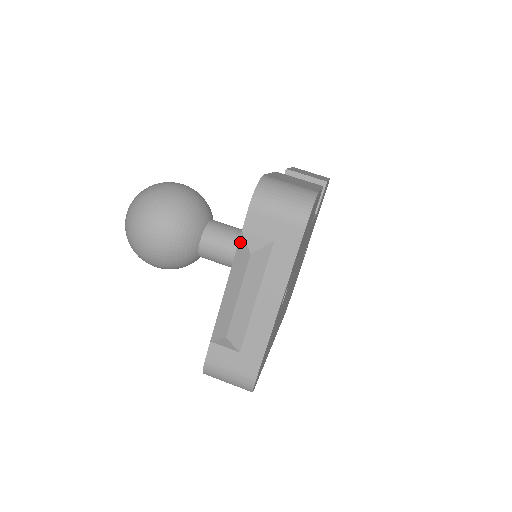
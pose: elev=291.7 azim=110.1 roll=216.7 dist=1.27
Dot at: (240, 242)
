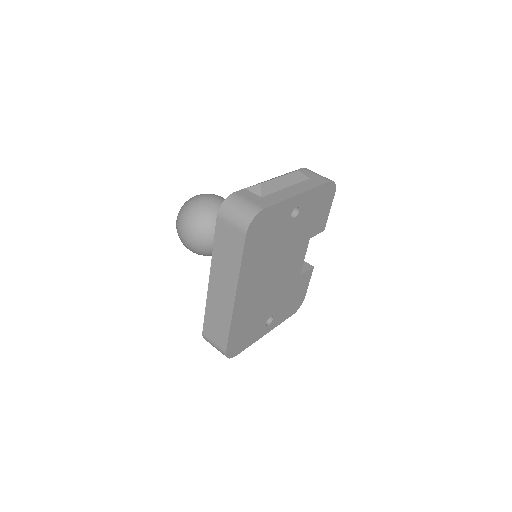
Dot at: occluded
